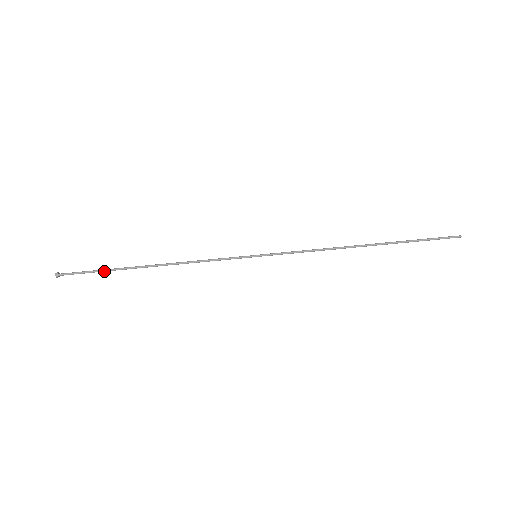
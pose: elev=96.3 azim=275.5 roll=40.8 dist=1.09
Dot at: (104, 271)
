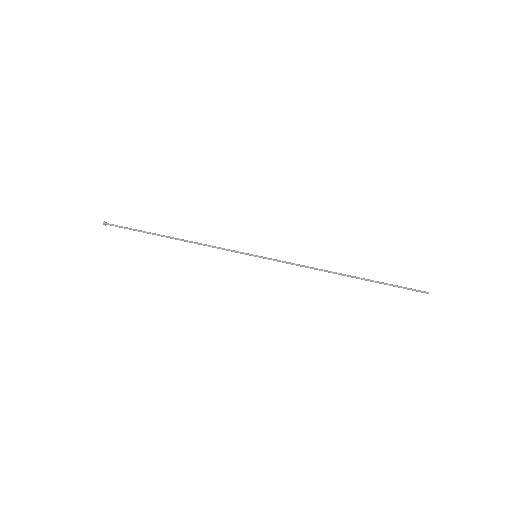
Dot at: (139, 231)
